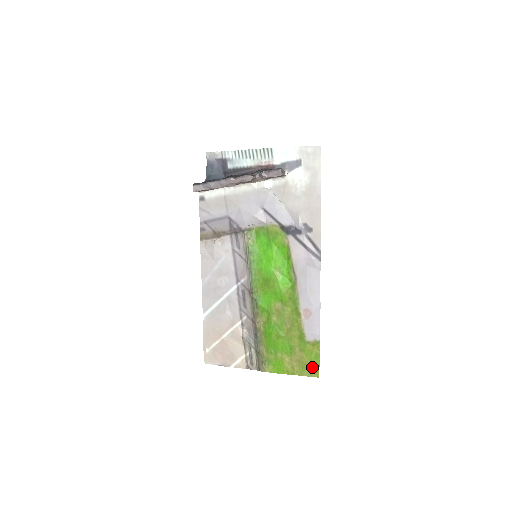
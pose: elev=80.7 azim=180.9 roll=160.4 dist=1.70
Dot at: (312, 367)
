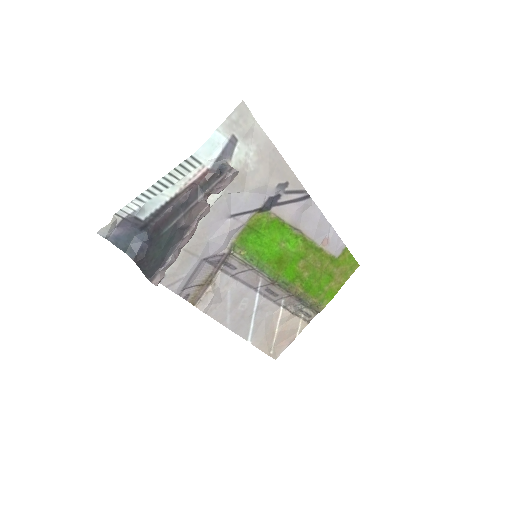
Dot at: (351, 266)
